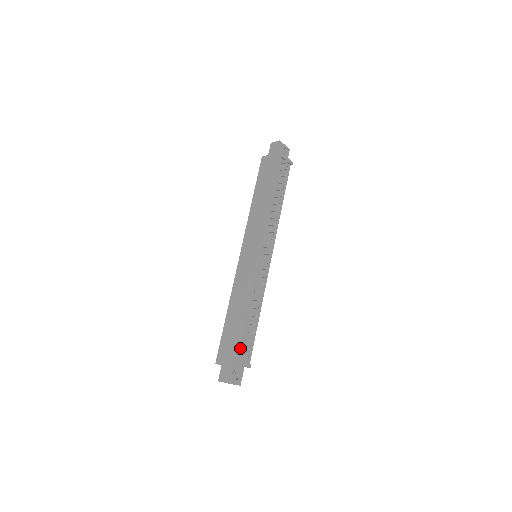
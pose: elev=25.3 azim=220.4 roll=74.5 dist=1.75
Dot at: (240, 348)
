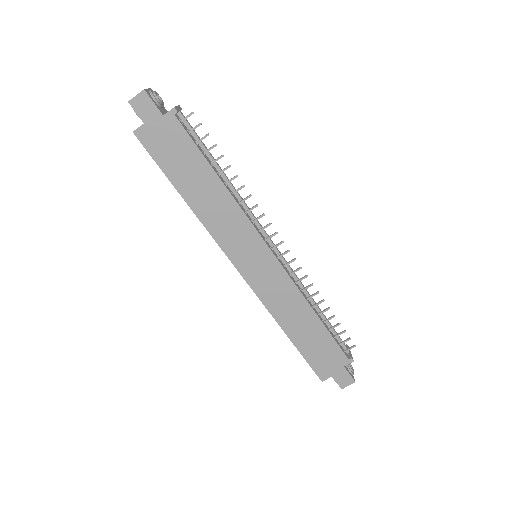
Dot at: (340, 348)
